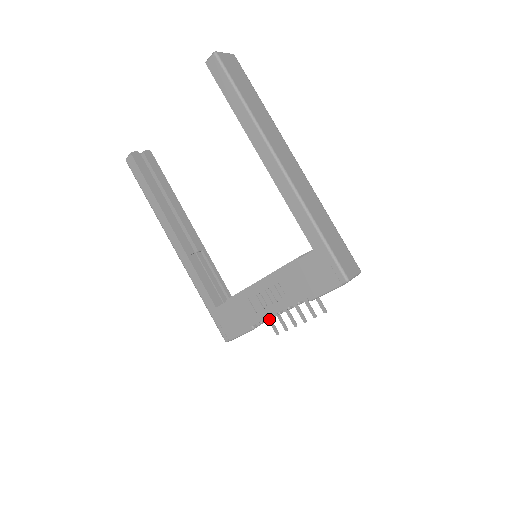
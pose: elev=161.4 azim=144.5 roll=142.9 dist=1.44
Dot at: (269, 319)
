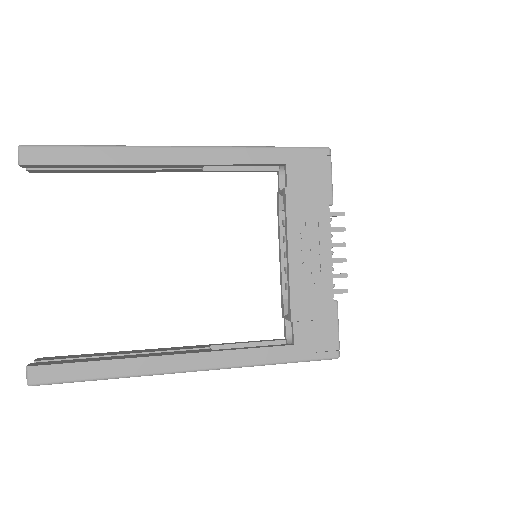
Dot at: (332, 274)
